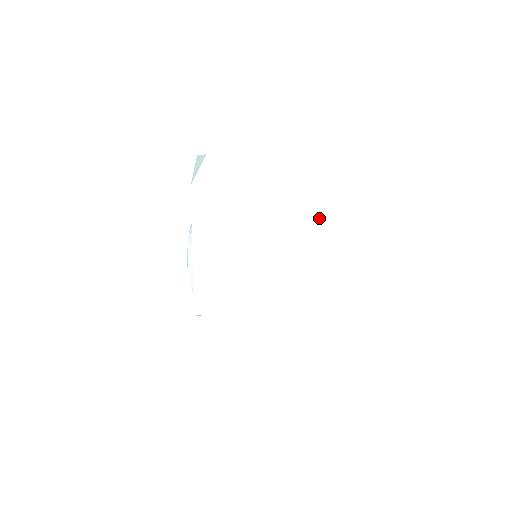
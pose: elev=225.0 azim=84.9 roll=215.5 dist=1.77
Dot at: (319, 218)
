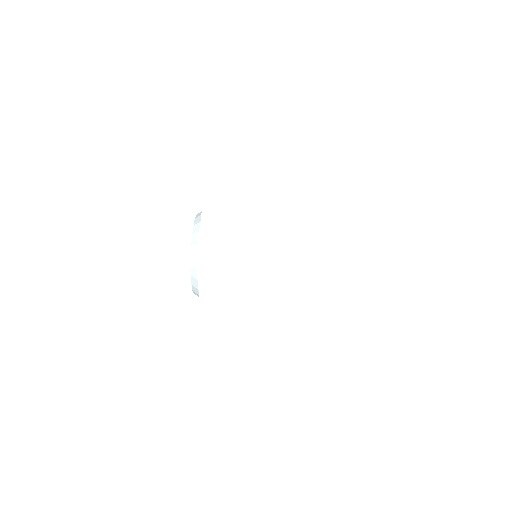
Dot at: occluded
